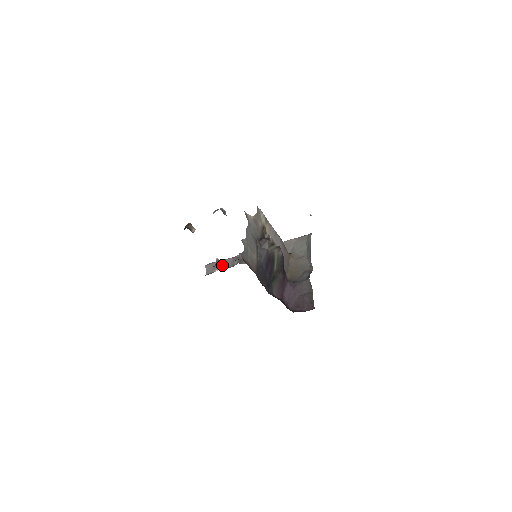
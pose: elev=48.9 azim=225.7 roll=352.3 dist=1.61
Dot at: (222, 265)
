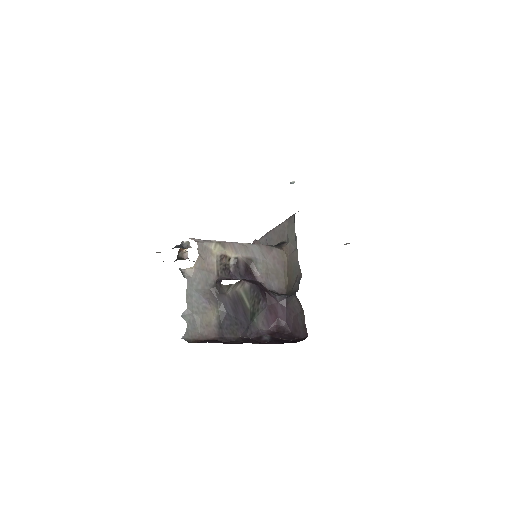
Dot at: occluded
